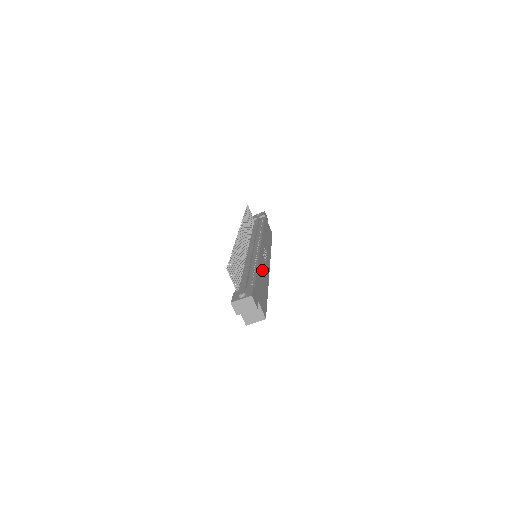
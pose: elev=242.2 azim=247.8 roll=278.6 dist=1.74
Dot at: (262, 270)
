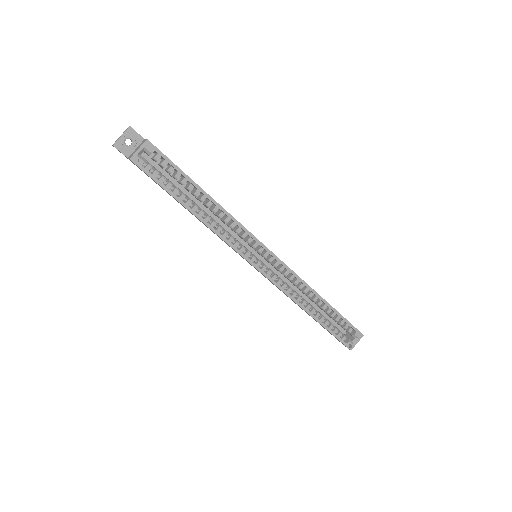
Dot at: occluded
